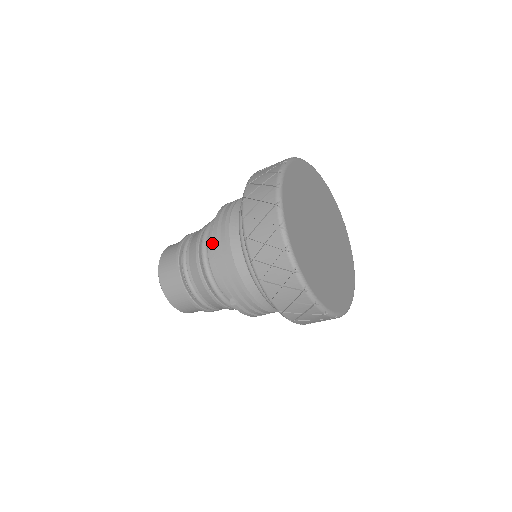
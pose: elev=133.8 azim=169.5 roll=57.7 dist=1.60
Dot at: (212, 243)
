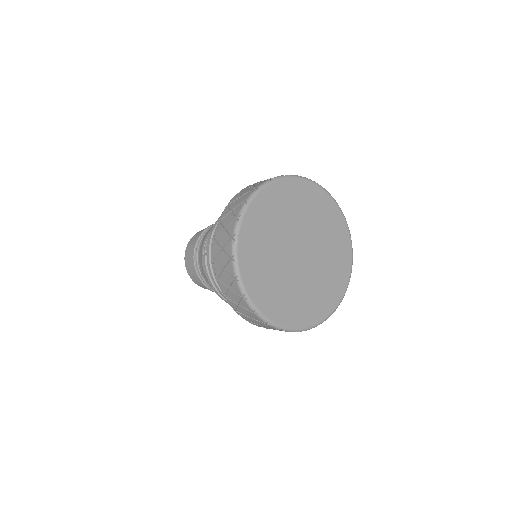
Dot at: occluded
